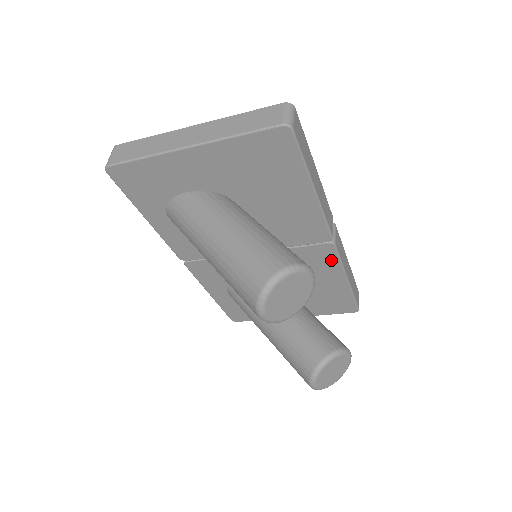
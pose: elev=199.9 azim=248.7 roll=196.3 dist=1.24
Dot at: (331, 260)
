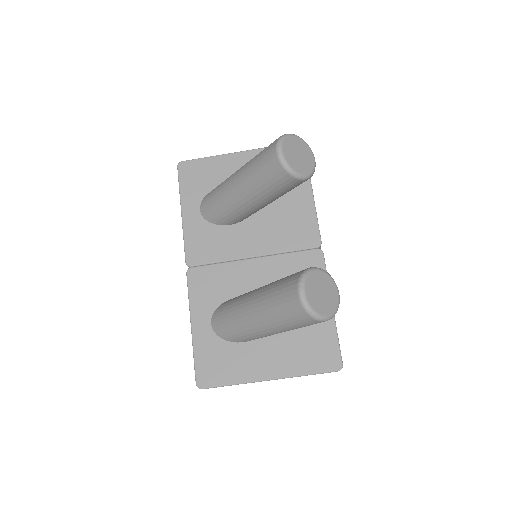
Dot at: occluded
